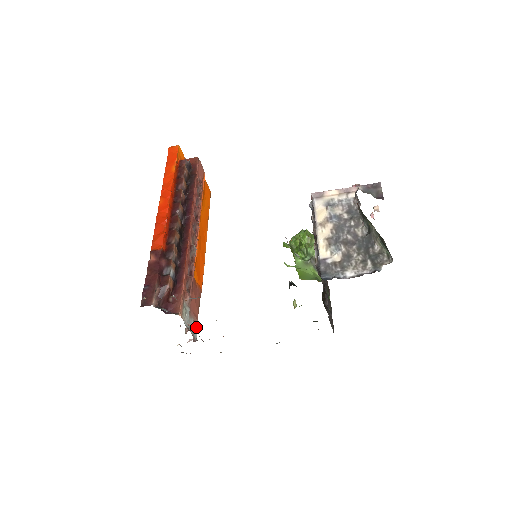
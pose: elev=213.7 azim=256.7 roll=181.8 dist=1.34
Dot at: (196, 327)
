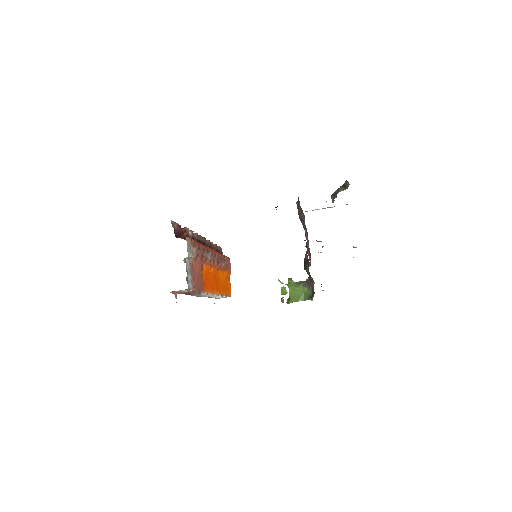
Dot at: (191, 285)
